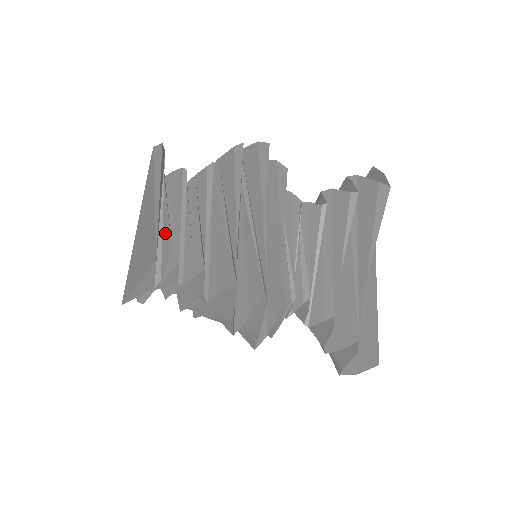
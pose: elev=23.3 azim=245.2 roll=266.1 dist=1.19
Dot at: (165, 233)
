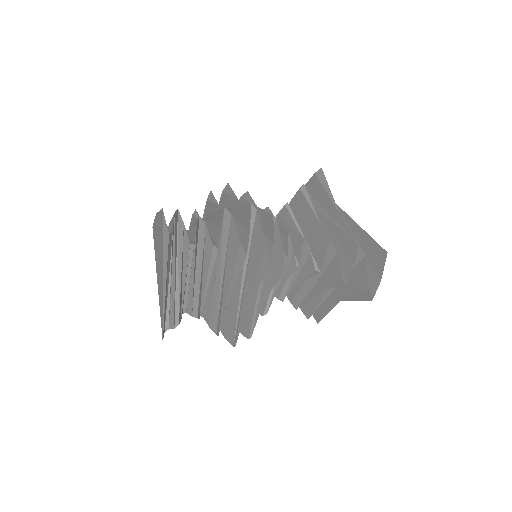
Dot at: (172, 301)
